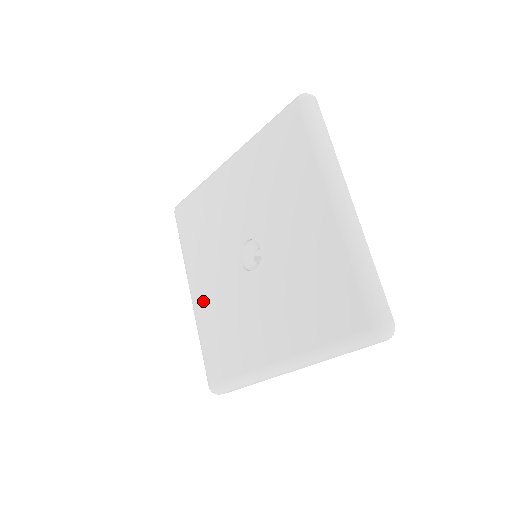
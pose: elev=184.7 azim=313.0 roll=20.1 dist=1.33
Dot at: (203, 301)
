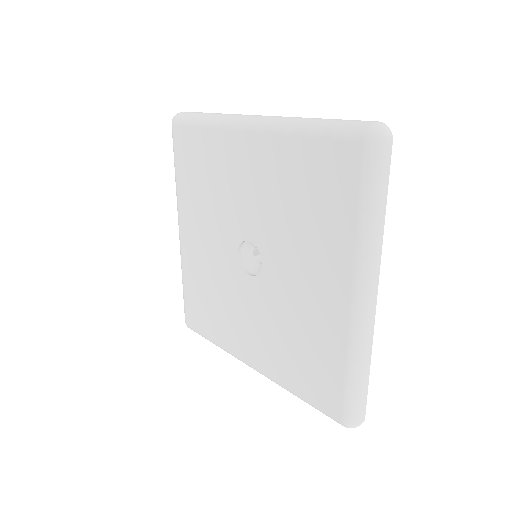
Dot at: (191, 252)
